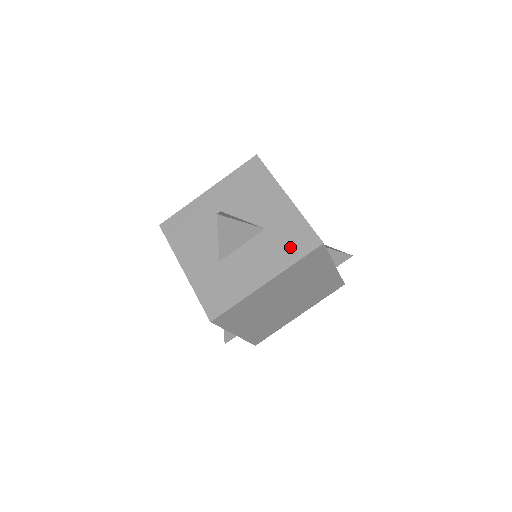
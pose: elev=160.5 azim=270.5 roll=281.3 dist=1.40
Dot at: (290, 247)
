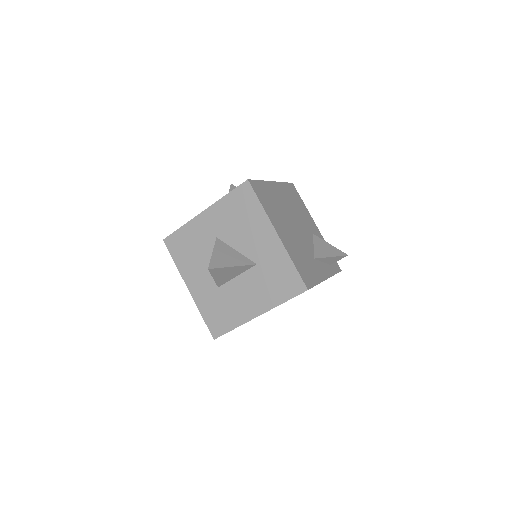
Dot at: (278, 287)
